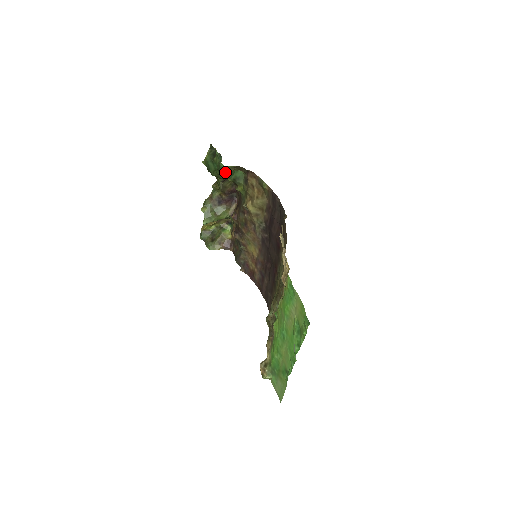
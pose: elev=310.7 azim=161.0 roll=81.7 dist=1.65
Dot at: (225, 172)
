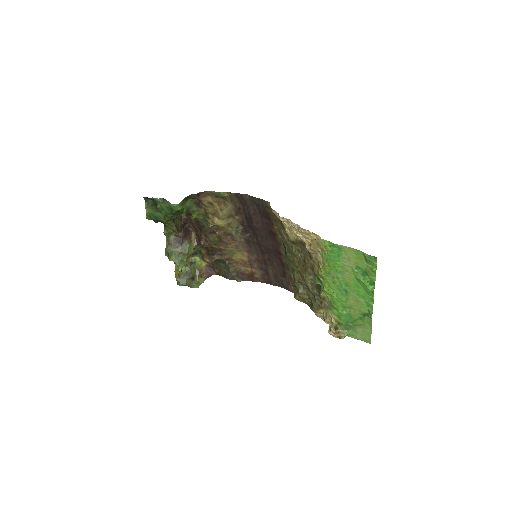
Dot at: (180, 209)
